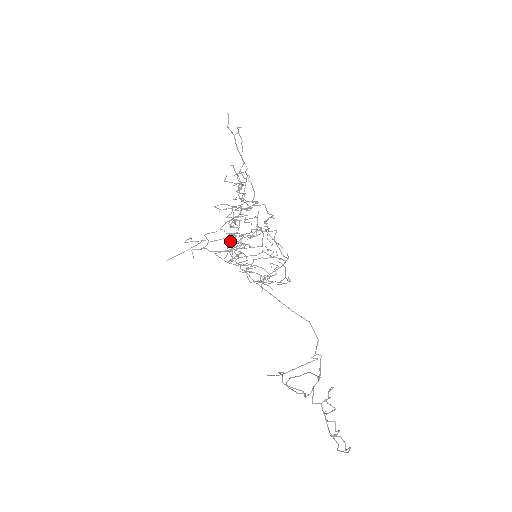
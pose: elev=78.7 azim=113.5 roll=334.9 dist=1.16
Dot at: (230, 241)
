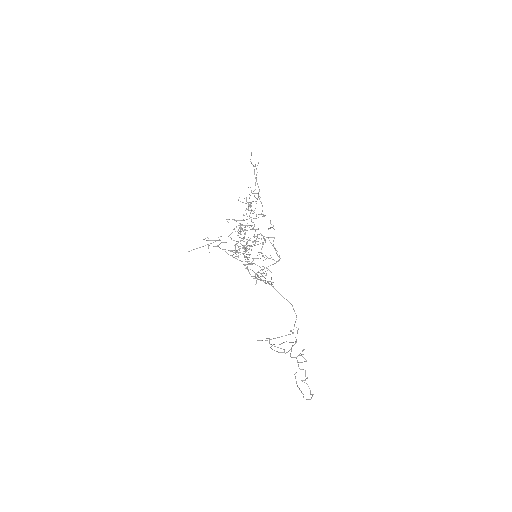
Dot at: occluded
